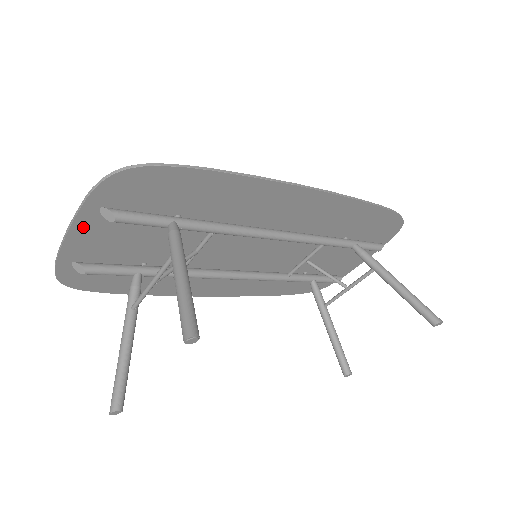
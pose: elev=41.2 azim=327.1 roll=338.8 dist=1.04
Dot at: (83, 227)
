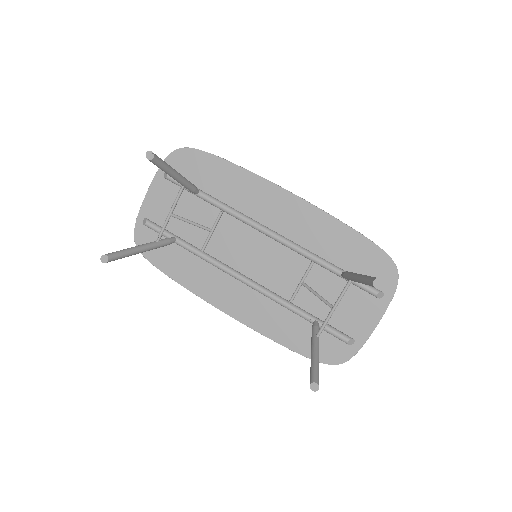
Dot at: (155, 189)
